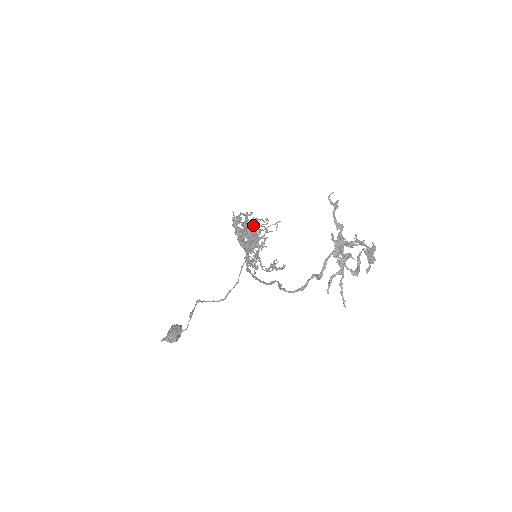
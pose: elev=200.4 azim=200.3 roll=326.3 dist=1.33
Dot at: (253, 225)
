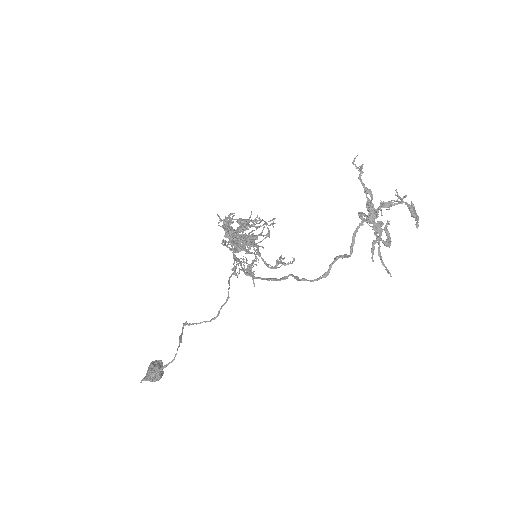
Dot at: (250, 221)
